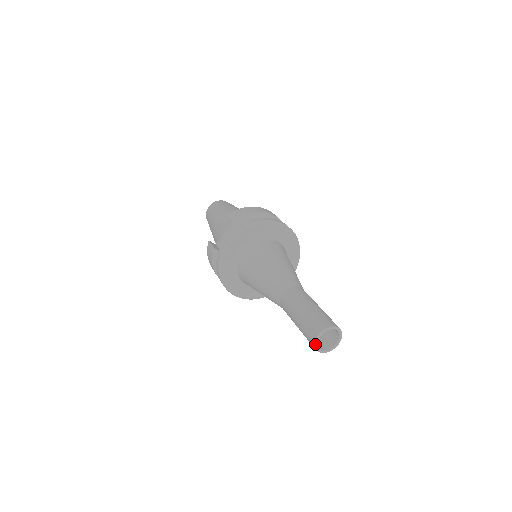
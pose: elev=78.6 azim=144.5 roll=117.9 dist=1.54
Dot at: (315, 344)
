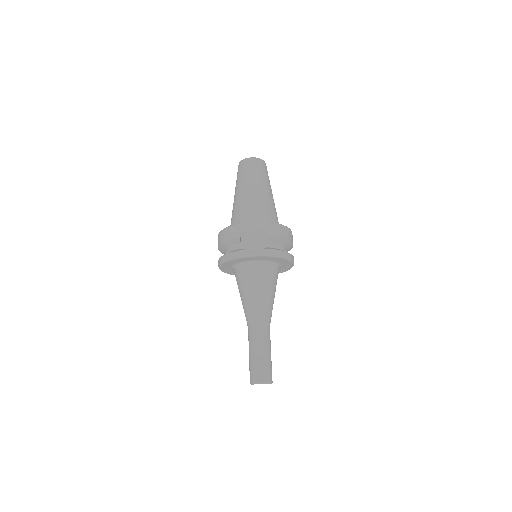
Dot at: occluded
